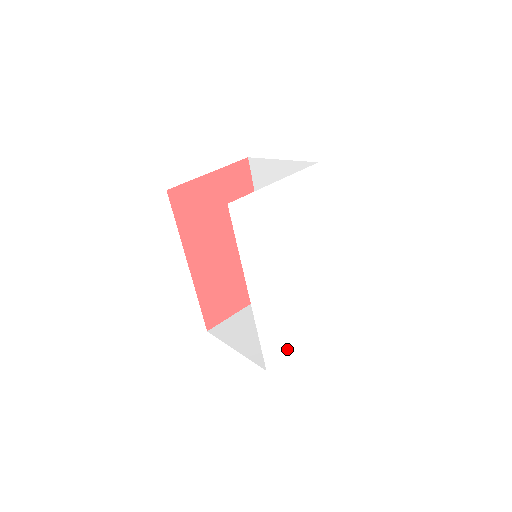
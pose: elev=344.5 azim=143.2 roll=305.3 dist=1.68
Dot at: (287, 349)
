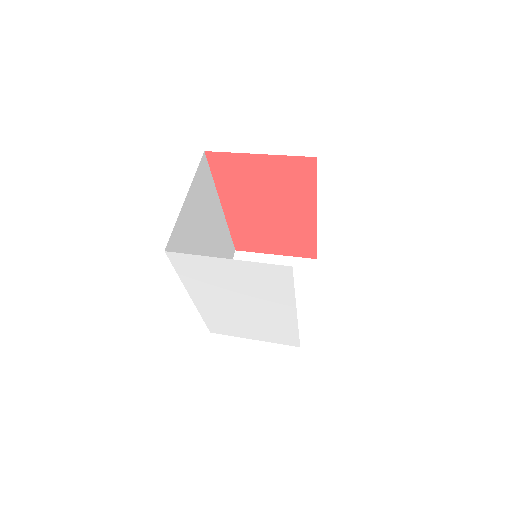
Dot at: (233, 334)
